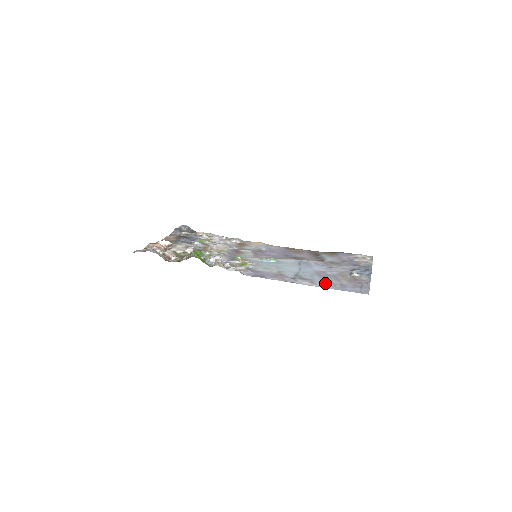
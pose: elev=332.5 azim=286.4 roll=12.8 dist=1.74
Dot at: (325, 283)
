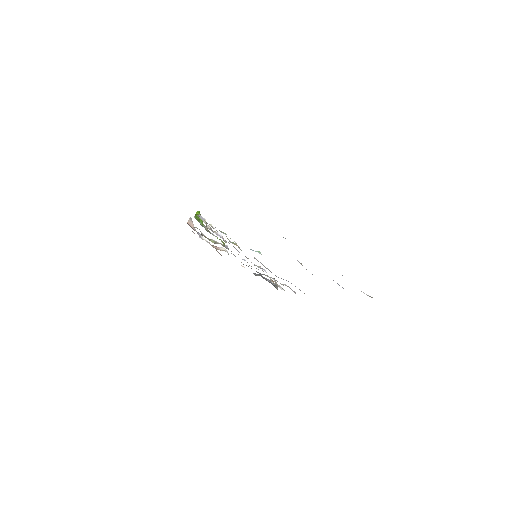
Dot at: occluded
